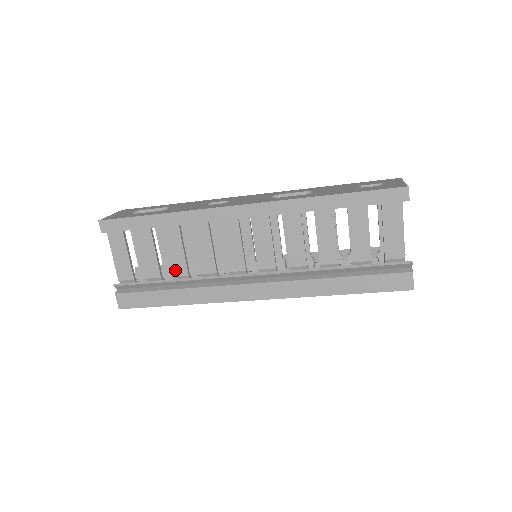
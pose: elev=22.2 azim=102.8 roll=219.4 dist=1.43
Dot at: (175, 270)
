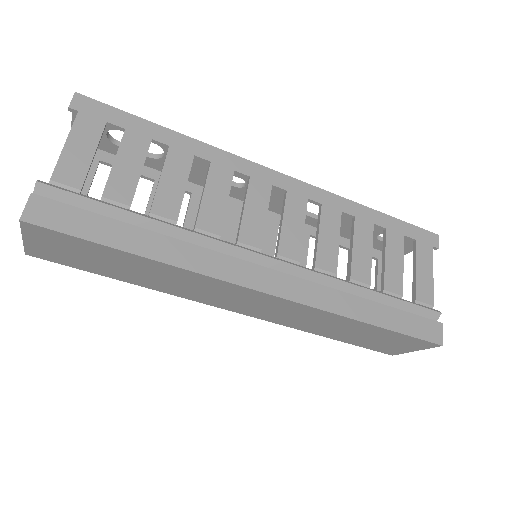
Dot at: (159, 206)
